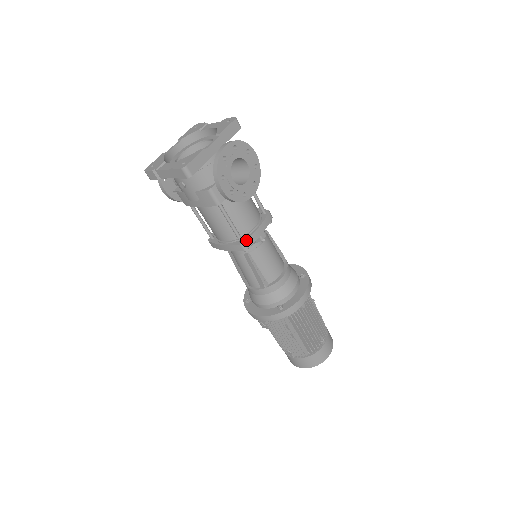
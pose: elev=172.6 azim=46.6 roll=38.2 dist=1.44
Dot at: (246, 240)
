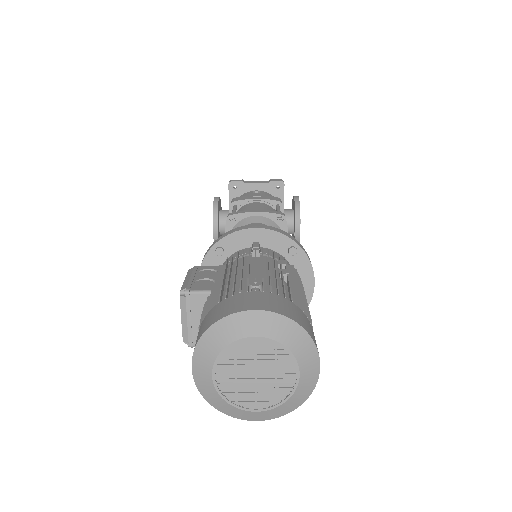
Dot at: occluded
